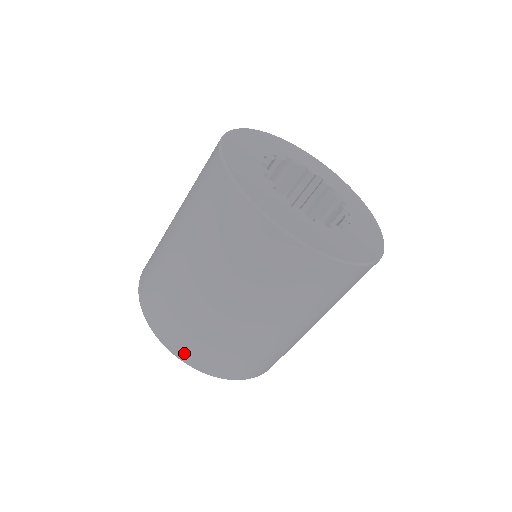
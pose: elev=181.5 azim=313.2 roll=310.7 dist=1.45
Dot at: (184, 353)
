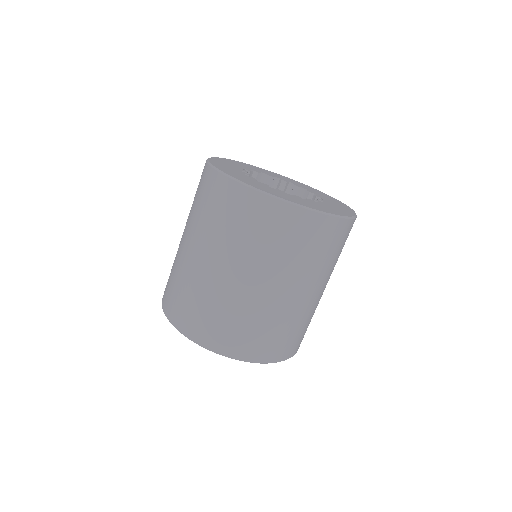
Dot at: (272, 355)
